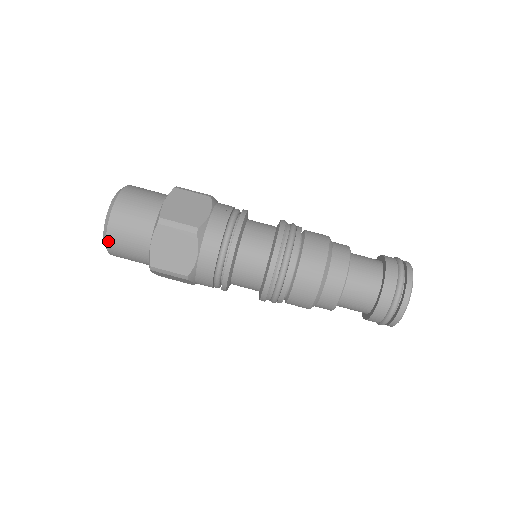
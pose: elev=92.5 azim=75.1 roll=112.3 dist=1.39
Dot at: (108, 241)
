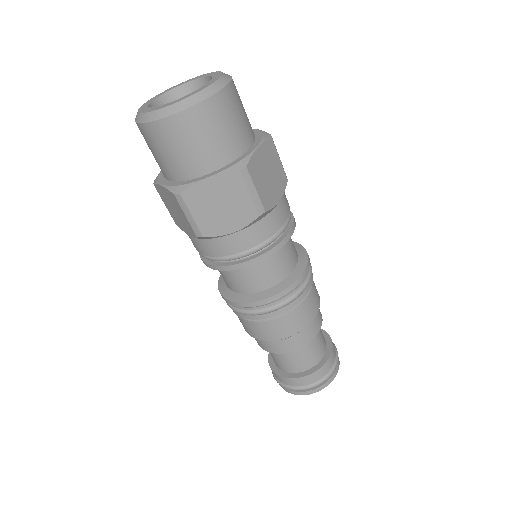
Dot at: occluded
